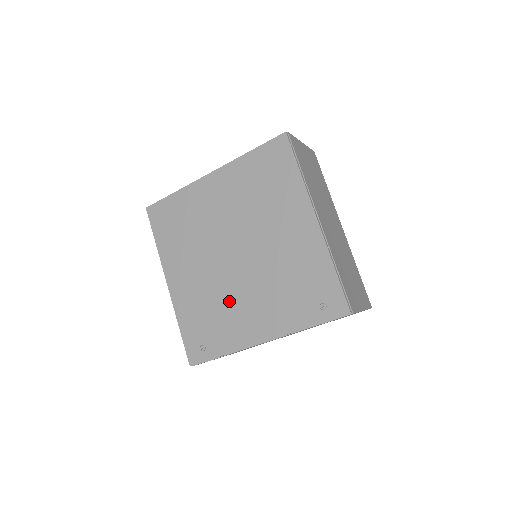
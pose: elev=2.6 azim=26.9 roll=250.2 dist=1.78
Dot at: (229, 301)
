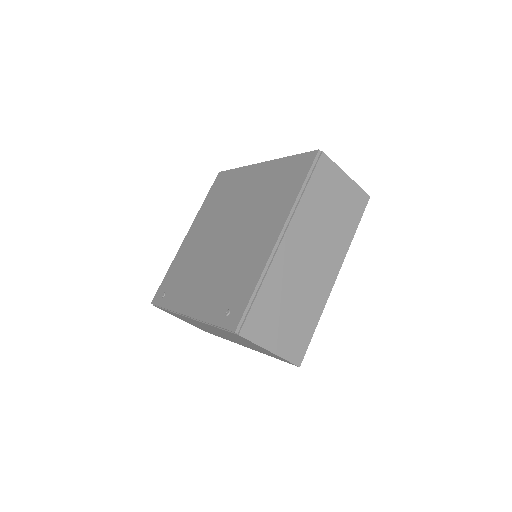
Dot at: (197, 269)
